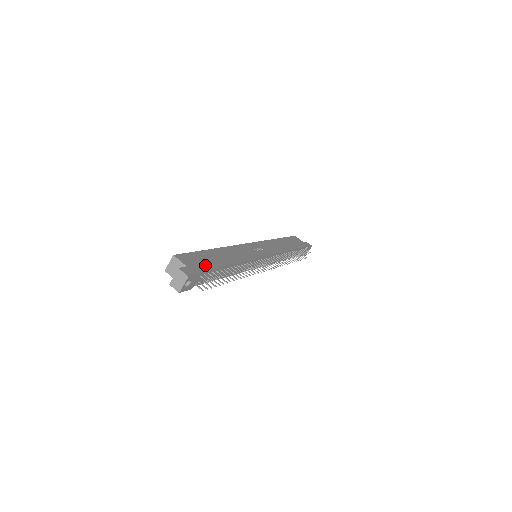
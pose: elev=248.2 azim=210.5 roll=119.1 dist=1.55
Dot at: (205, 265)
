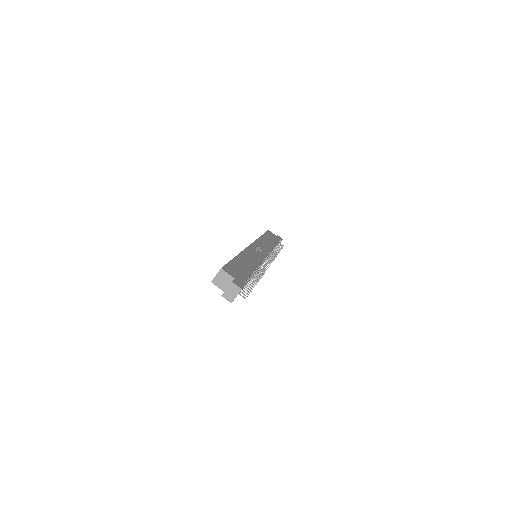
Dot at: (243, 275)
